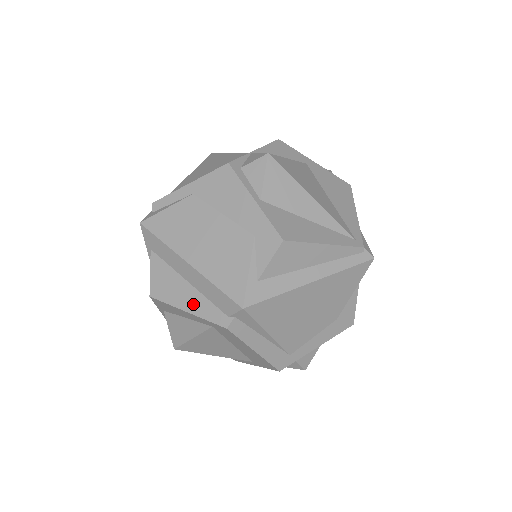
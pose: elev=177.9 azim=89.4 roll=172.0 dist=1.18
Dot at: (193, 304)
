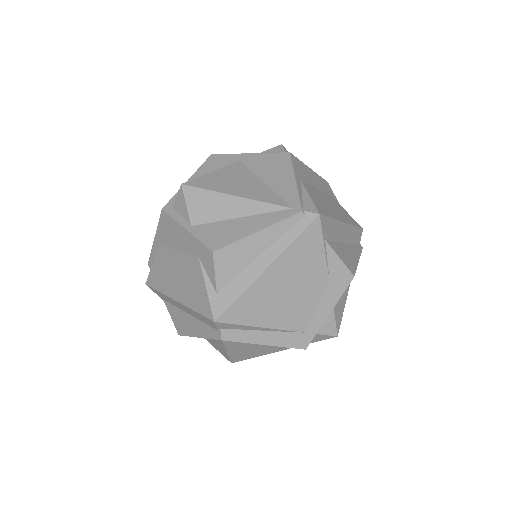
Dot at: (198, 330)
